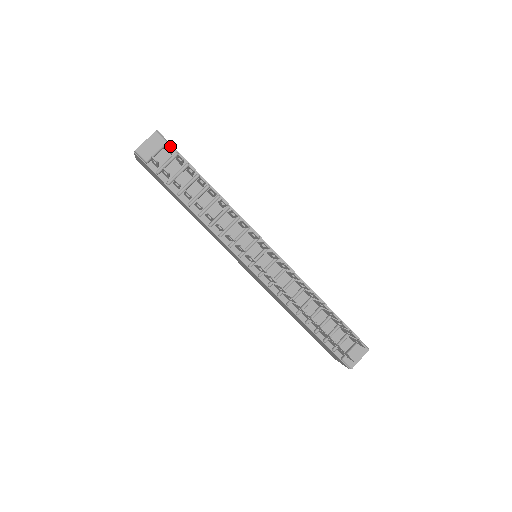
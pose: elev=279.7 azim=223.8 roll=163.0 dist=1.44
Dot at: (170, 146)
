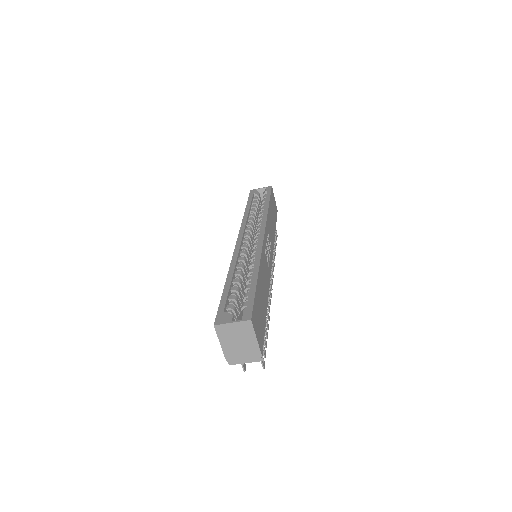
Dot at: (264, 366)
